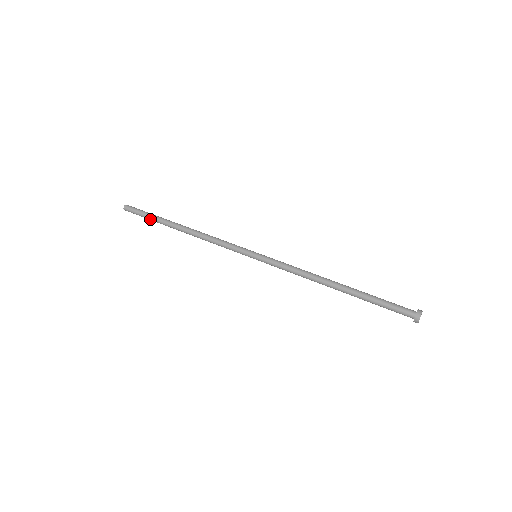
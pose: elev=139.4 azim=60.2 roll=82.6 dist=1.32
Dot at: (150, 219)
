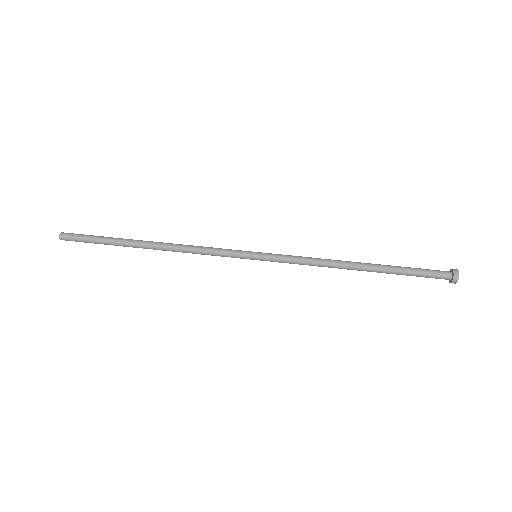
Dot at: (104, 244)
